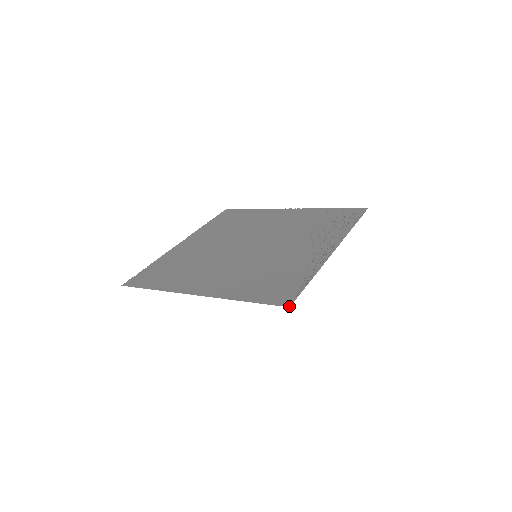
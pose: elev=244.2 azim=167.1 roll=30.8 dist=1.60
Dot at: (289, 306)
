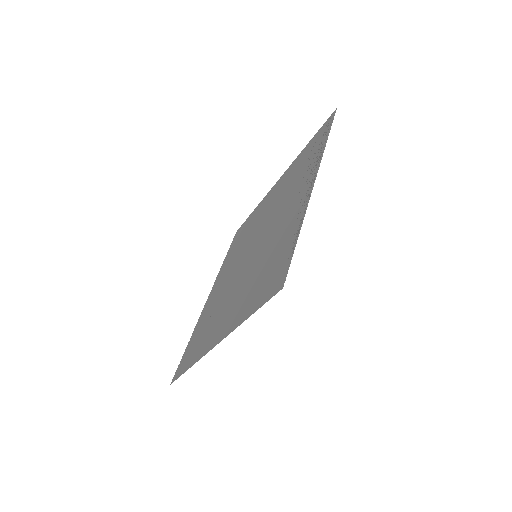
Dot at: (282, 287)
